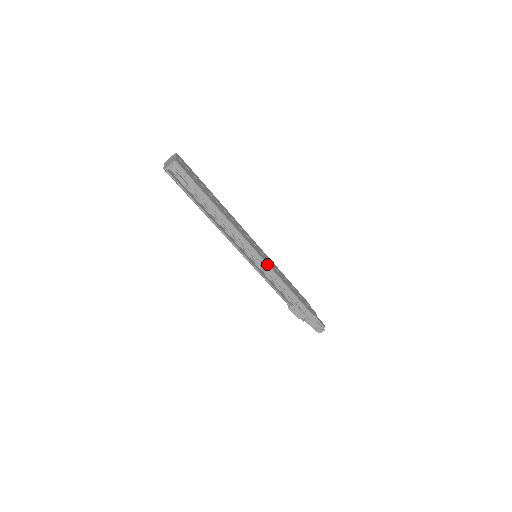
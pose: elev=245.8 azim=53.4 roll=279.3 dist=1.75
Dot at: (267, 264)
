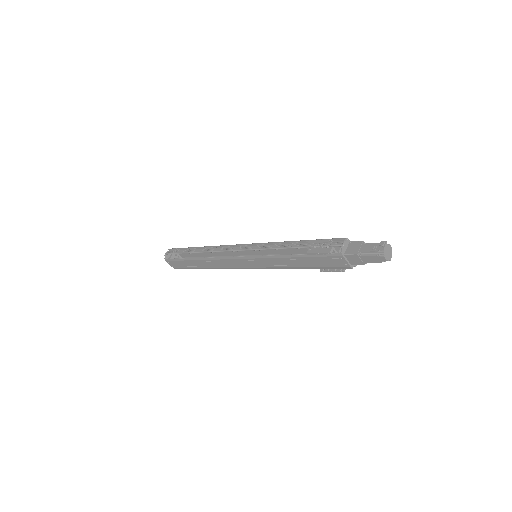
Dot at: (260, 243)
